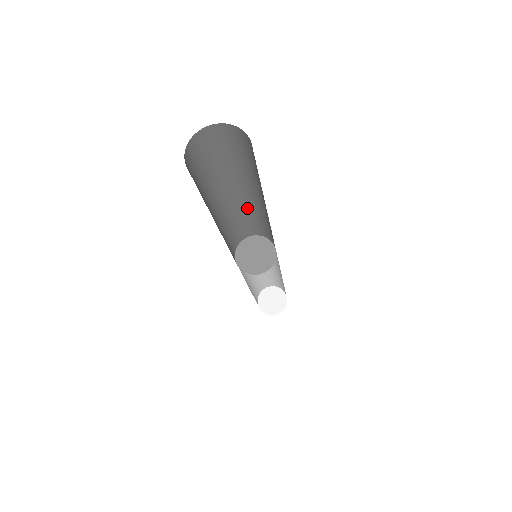
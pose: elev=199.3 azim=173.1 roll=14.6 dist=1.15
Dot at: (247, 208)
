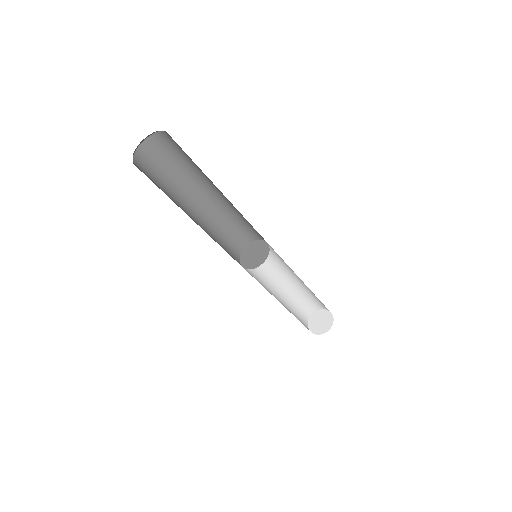
Dot at: (217, 216)
